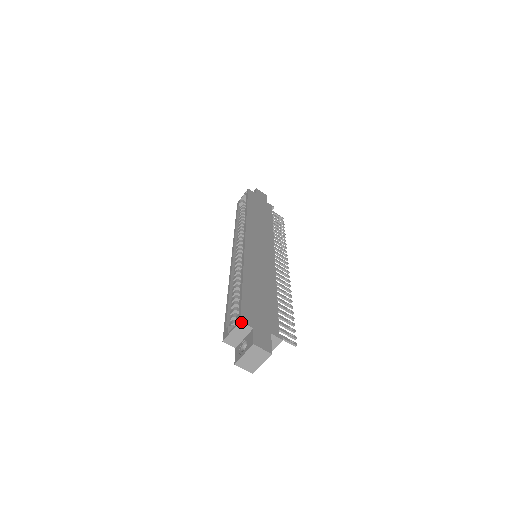
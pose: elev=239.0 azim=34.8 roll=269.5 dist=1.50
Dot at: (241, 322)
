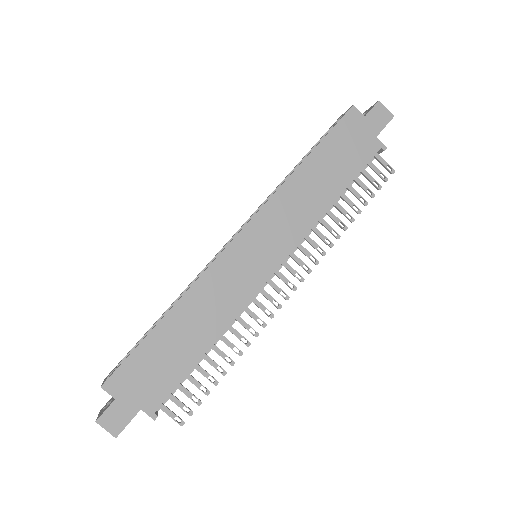
Dot at: (102, 388)
